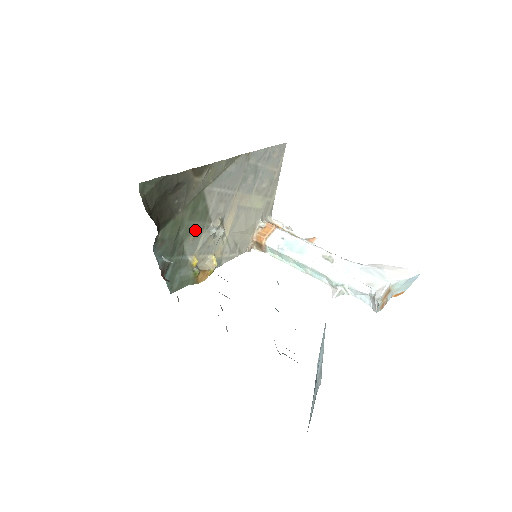
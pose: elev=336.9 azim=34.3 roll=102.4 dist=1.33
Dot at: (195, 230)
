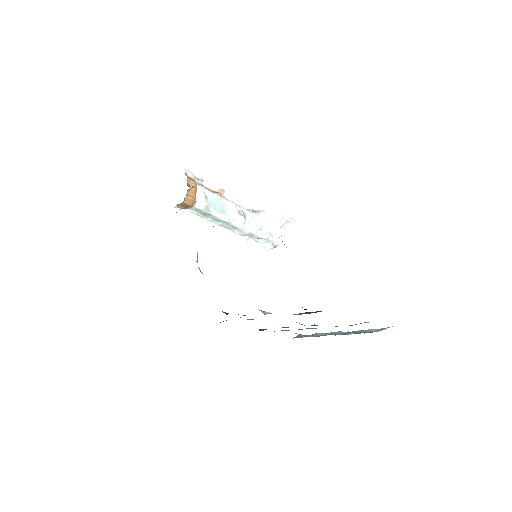
Dot at: occluded
